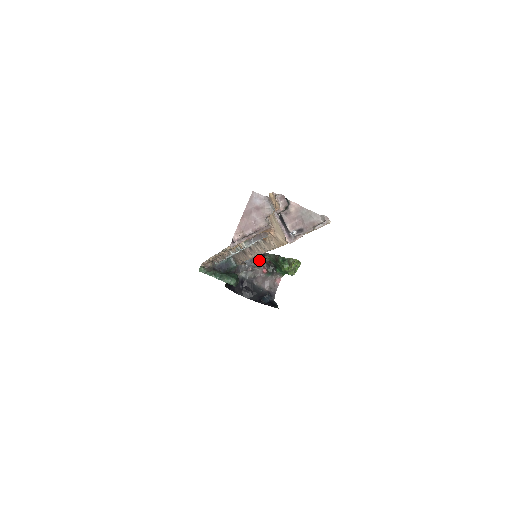
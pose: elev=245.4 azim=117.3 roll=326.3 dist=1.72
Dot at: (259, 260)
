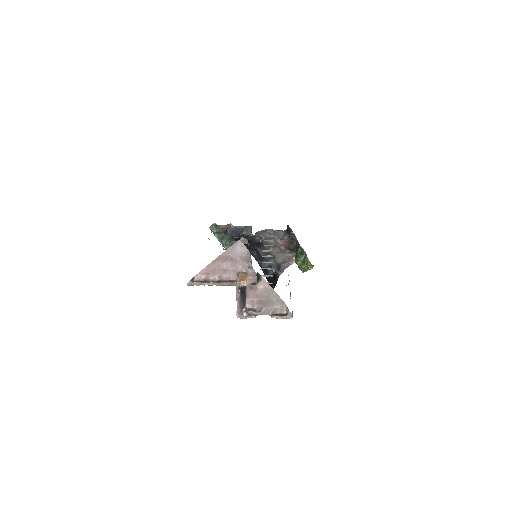
Dot at: (281, 237)
